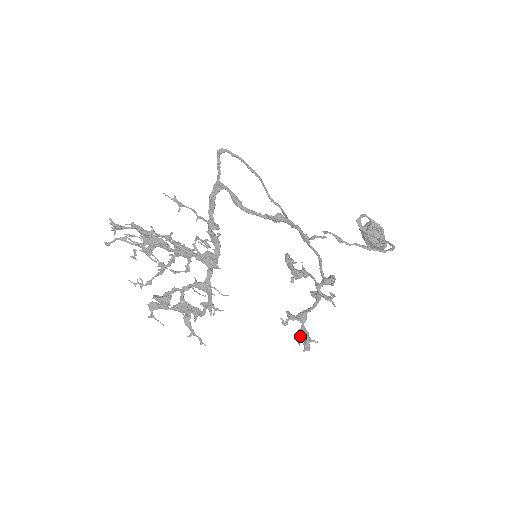
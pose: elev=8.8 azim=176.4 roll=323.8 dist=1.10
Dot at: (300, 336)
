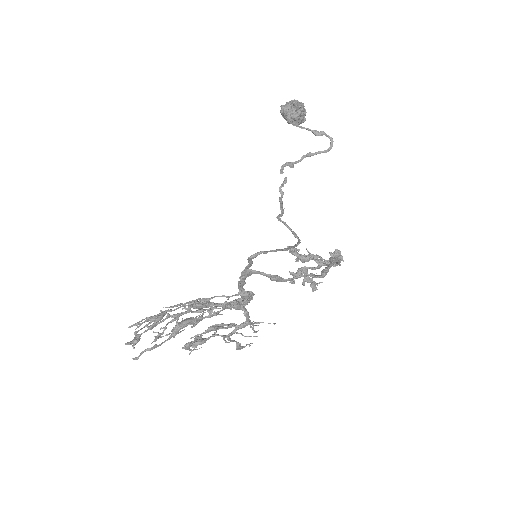
Dot at: (304, 281)
